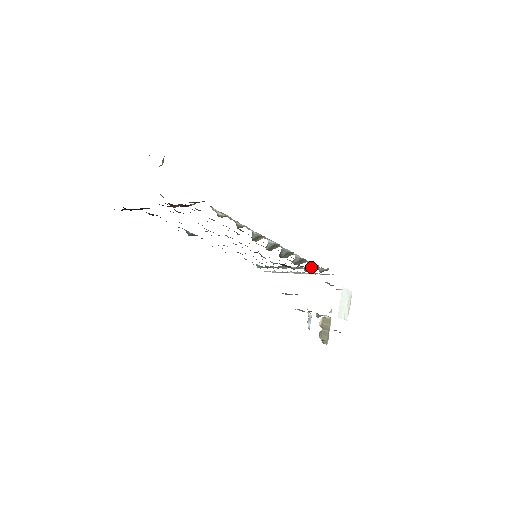
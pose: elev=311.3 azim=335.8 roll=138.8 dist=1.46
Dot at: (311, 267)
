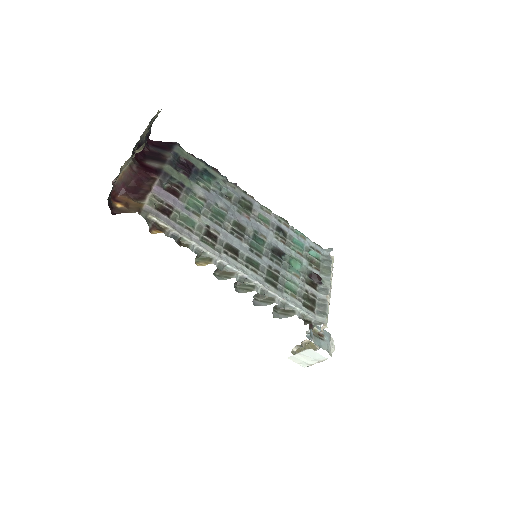
Dot at: (289, 309)
